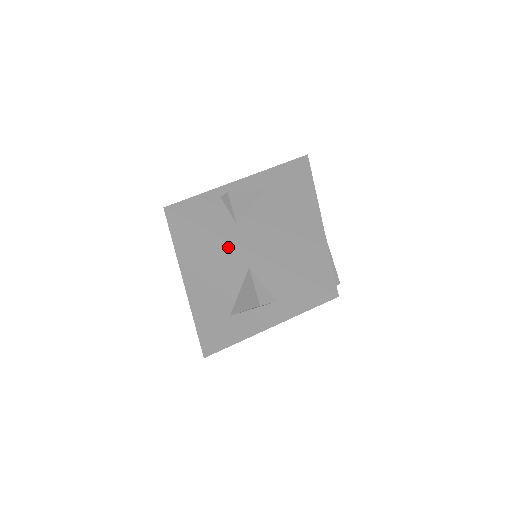
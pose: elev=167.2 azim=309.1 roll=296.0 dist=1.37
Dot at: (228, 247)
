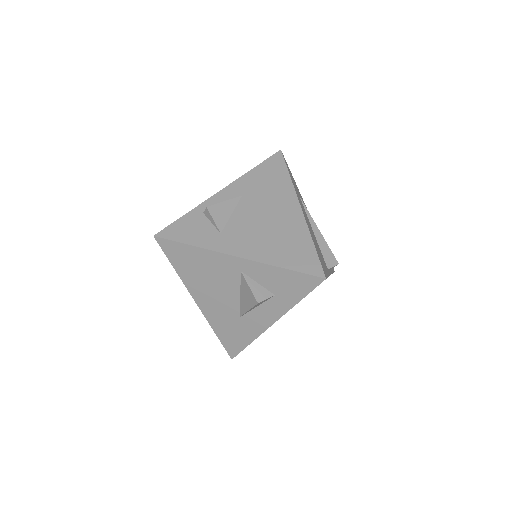
Dot at: (217, 257)
